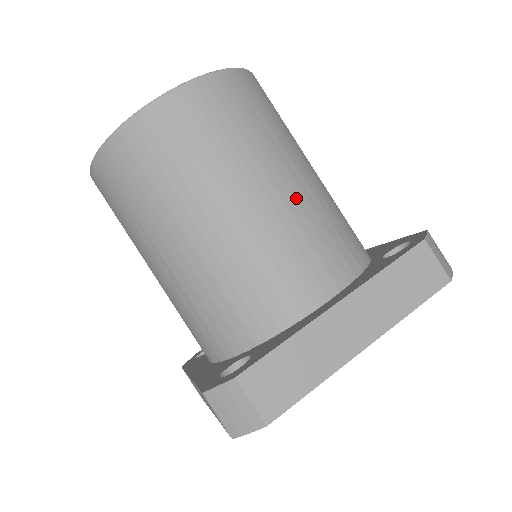
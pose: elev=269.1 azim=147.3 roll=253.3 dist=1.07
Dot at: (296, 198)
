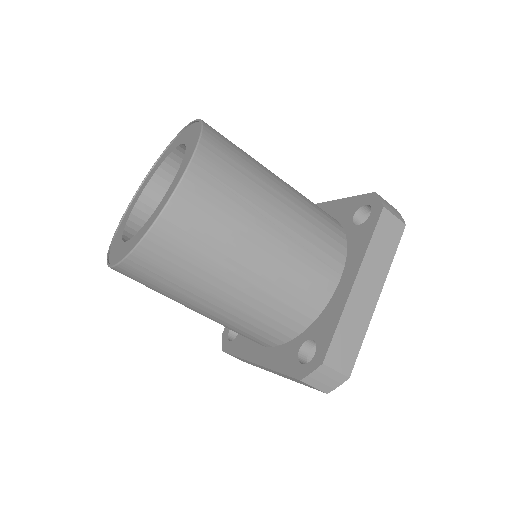
Dot at: (292, 218)
